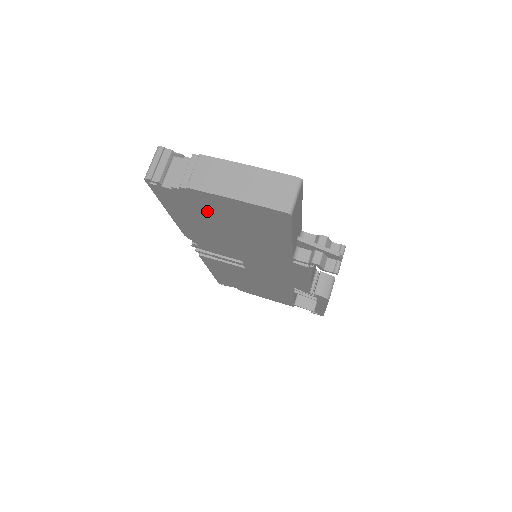
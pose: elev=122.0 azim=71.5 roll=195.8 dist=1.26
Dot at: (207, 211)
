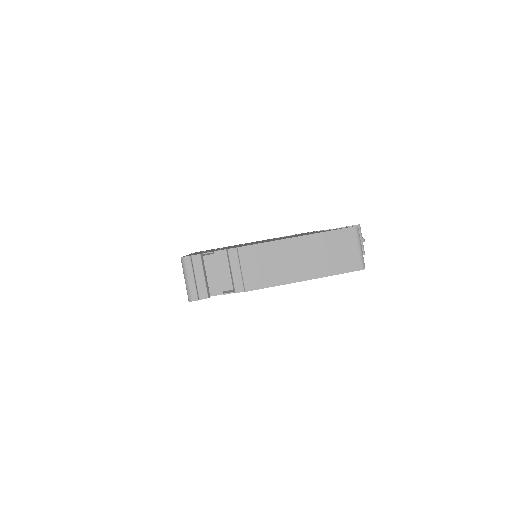
Dot at: occluded
